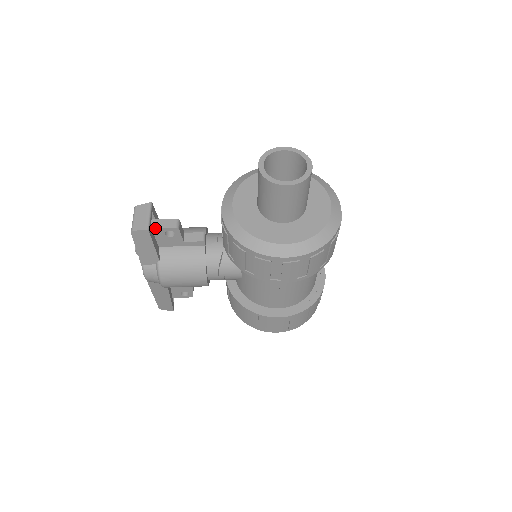
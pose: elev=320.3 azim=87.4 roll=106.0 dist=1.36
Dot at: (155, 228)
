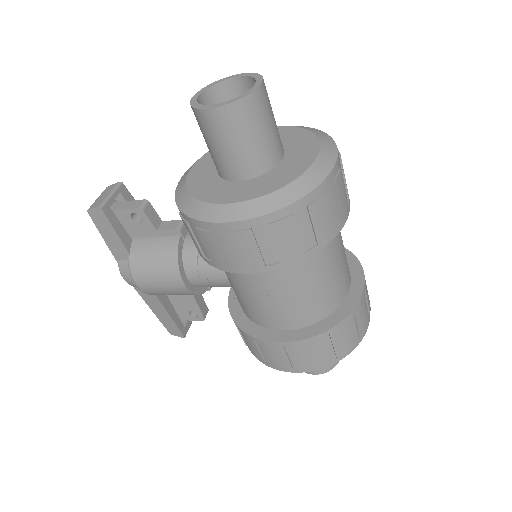
Dot at: (118, 209)
